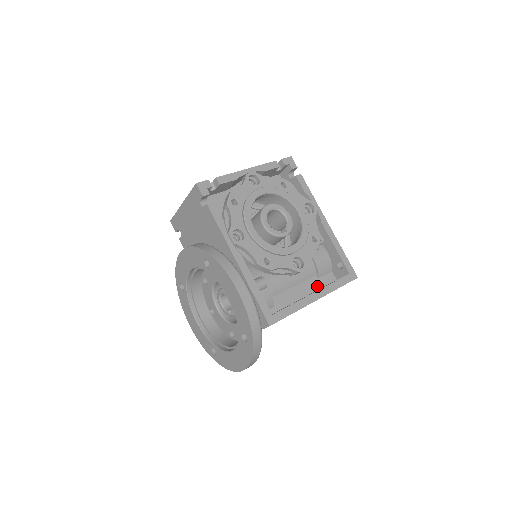
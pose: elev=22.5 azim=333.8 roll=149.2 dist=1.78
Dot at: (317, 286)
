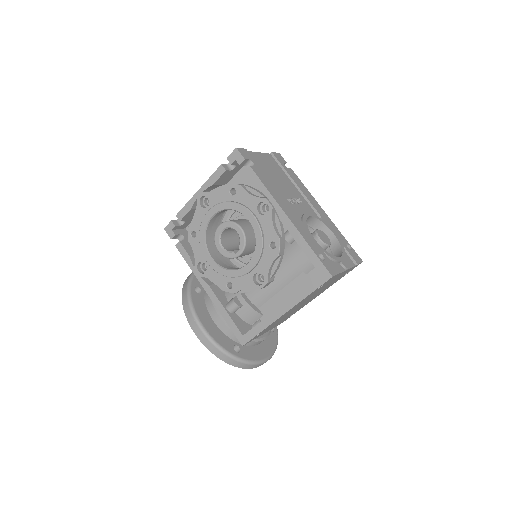
Dot at: (306, 284)
